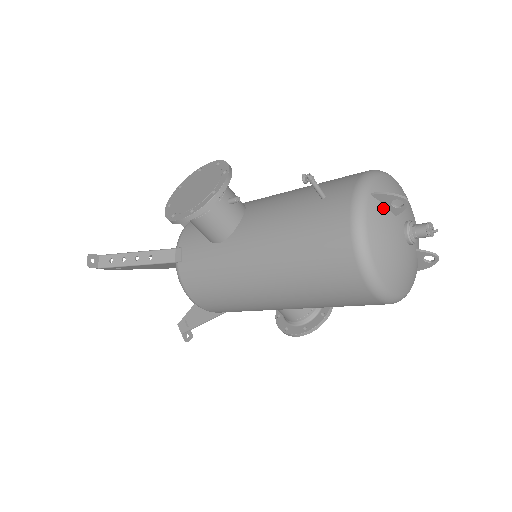
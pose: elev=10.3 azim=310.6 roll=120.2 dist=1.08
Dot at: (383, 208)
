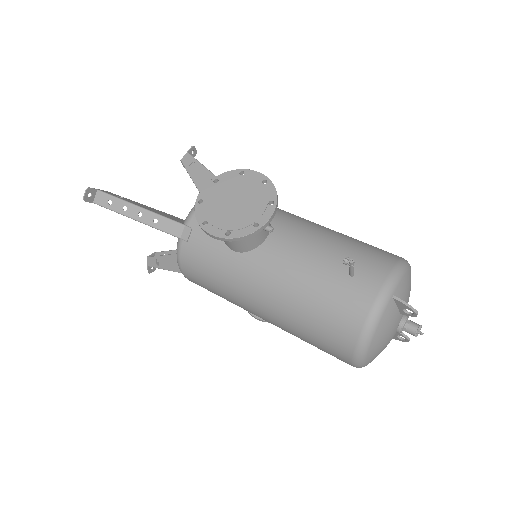
Dot at: (395, 309)
